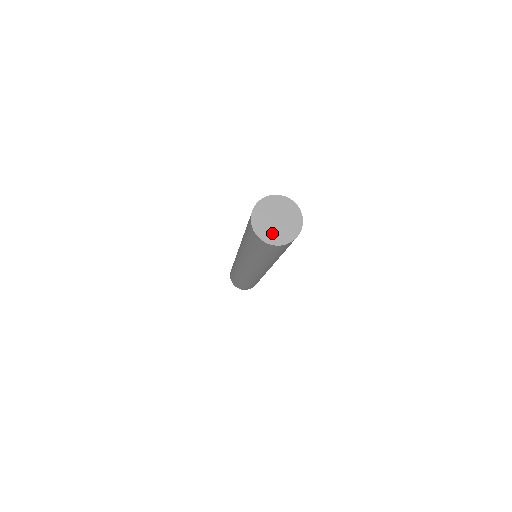
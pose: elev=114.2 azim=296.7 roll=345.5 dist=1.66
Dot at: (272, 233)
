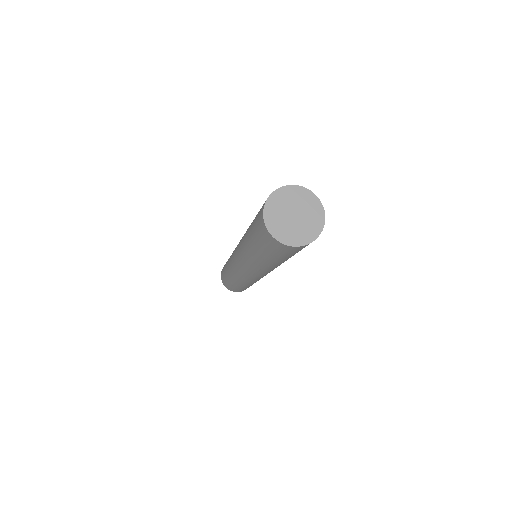
Dot at: (285, 229)
